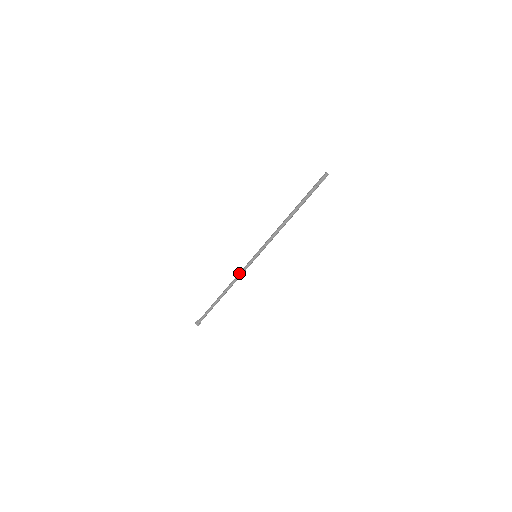
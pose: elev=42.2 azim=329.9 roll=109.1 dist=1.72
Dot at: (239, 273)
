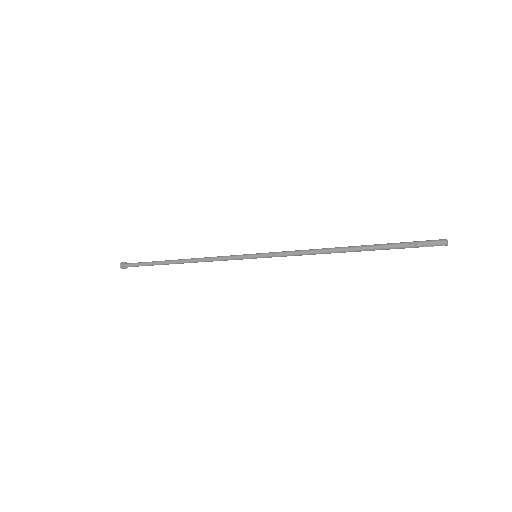
Dot at: (218, 257)
